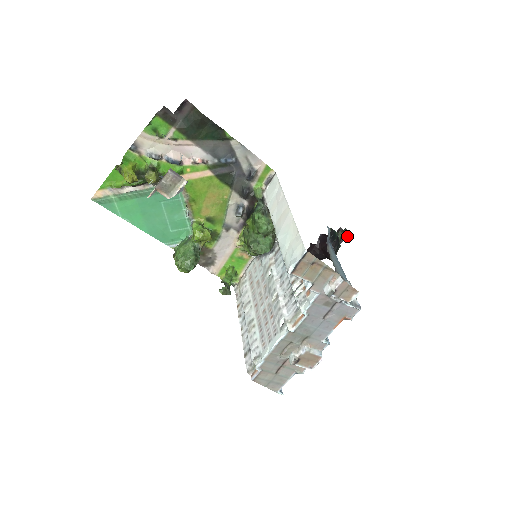
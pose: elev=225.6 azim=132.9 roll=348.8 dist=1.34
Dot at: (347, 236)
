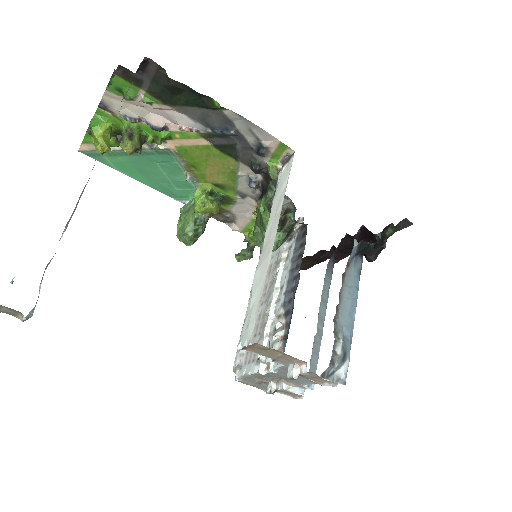
Dot at: (407, 226)
